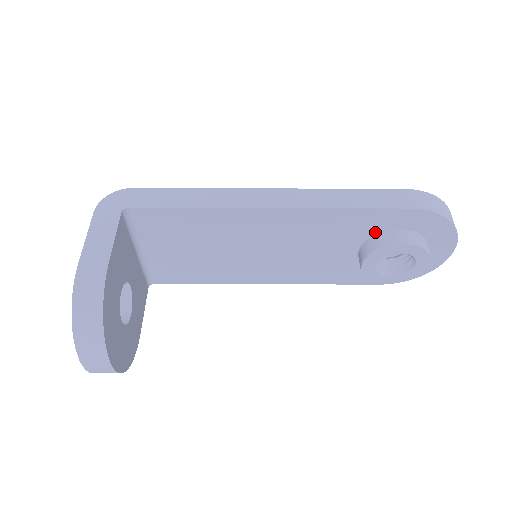
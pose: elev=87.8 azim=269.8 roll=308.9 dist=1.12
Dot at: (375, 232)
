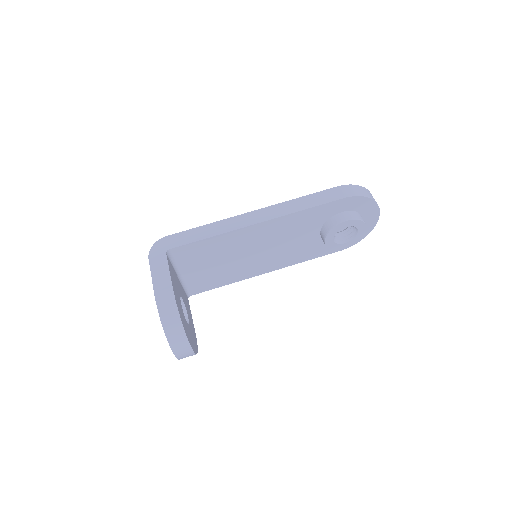
Dot at: (327, 218)
